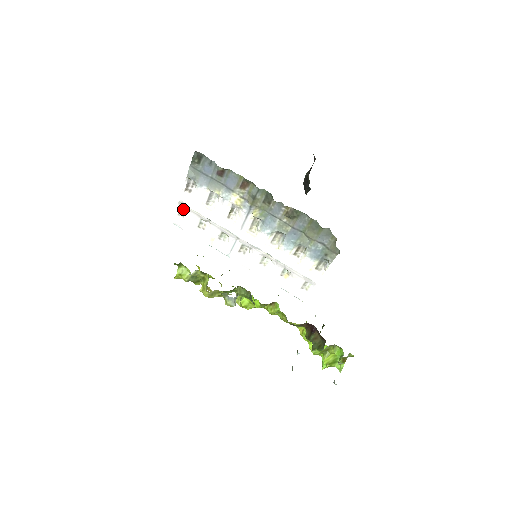
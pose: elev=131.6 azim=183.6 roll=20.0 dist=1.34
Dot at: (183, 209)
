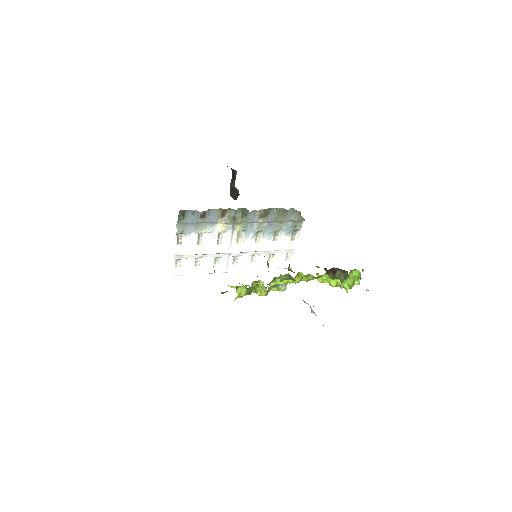
Dot at: (178, 260)
